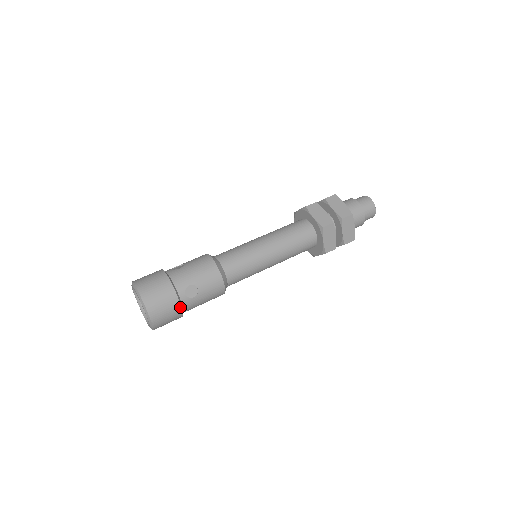
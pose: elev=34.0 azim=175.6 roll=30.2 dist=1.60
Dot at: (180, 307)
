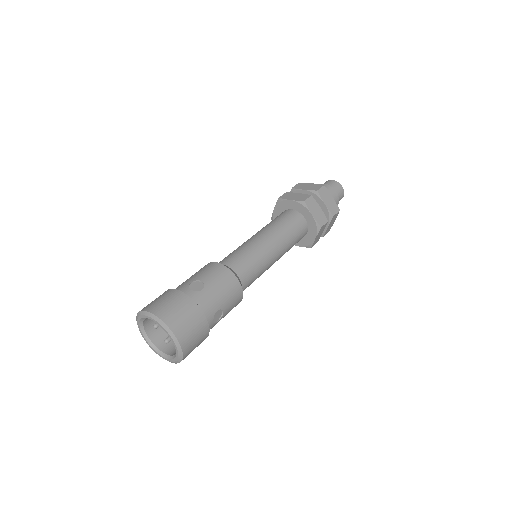
Dot at: (207, 336)
